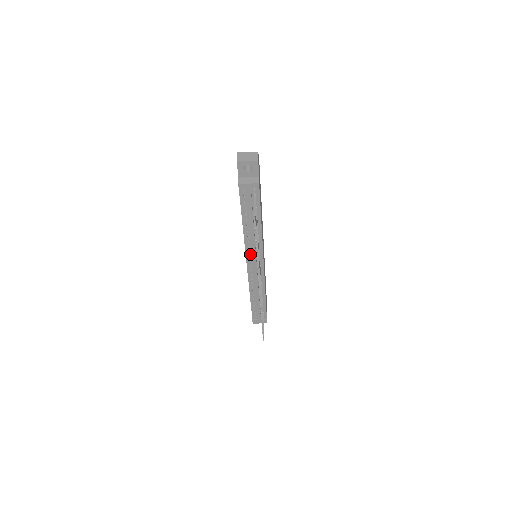
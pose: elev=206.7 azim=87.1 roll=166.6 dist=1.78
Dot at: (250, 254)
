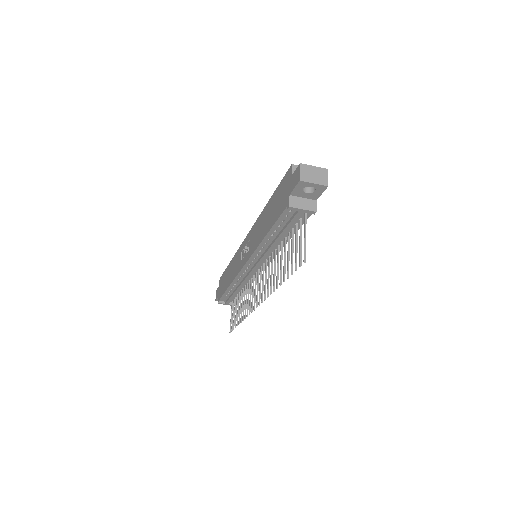
Dot at: (254, 260)
